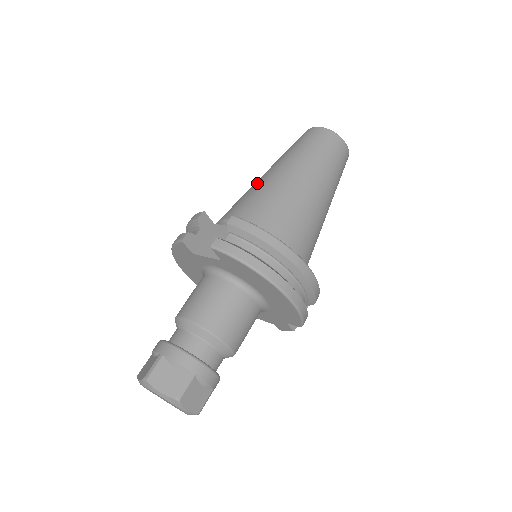
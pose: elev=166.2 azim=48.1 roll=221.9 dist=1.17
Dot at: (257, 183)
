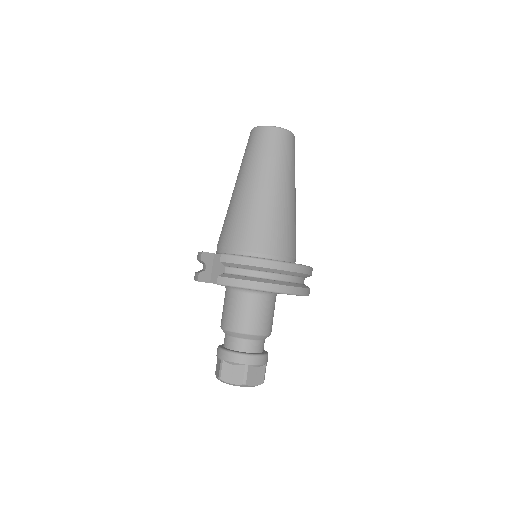
Dot at: (231, 203)
